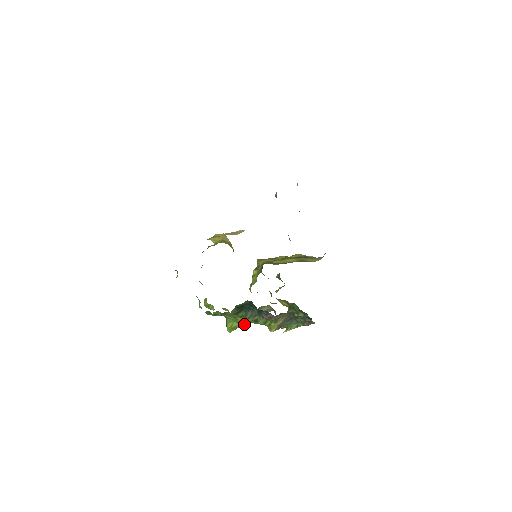
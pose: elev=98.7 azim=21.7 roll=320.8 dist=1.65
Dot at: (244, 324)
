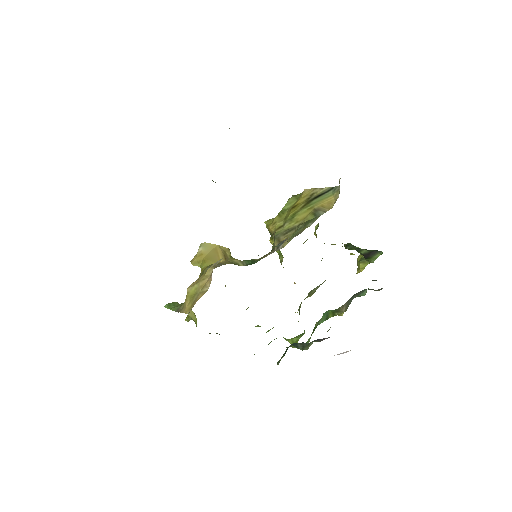
Dot at: occluded
